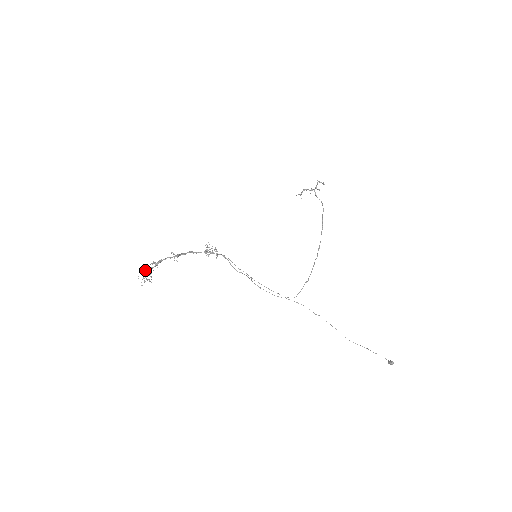
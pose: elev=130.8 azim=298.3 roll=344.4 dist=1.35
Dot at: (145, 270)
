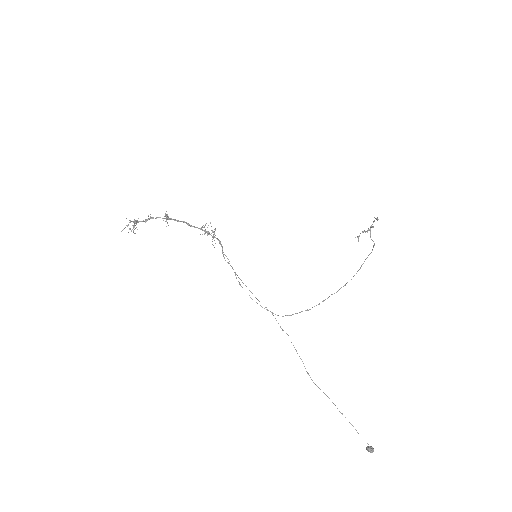
Dot at: (134, 221)
